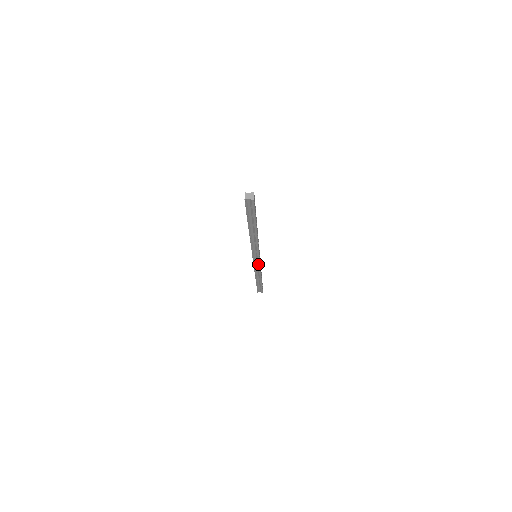
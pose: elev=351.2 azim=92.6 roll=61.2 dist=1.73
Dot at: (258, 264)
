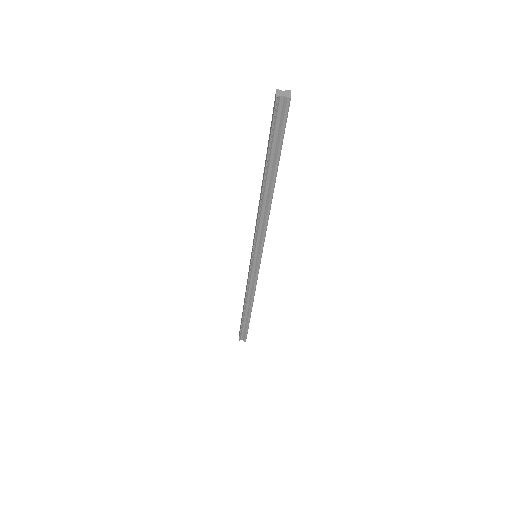
Dot at: (256, 273)
